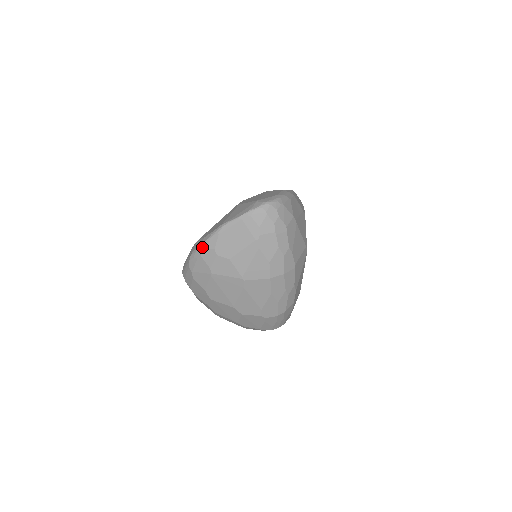
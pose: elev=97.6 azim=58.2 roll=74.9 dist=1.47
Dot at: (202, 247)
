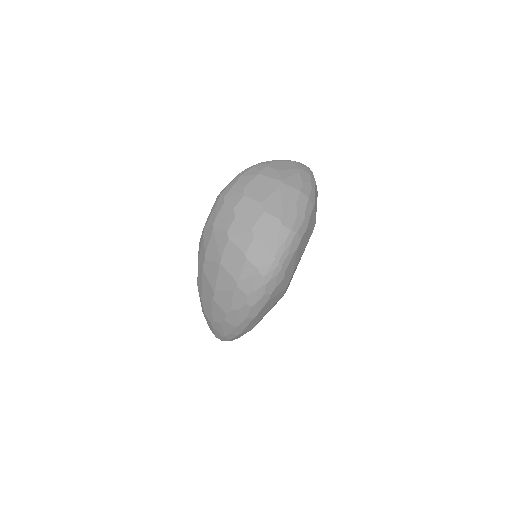
Dot at: (258, 164)
